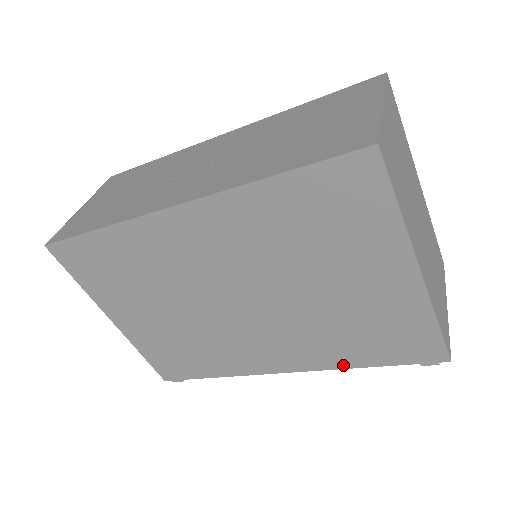
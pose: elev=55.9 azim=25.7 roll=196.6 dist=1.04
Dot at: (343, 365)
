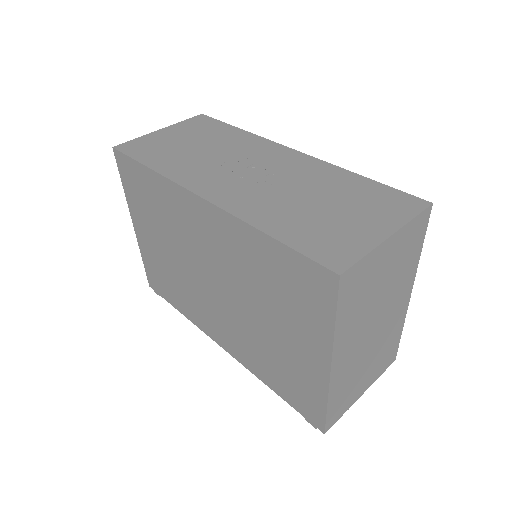
Dot at: (259, 376)
